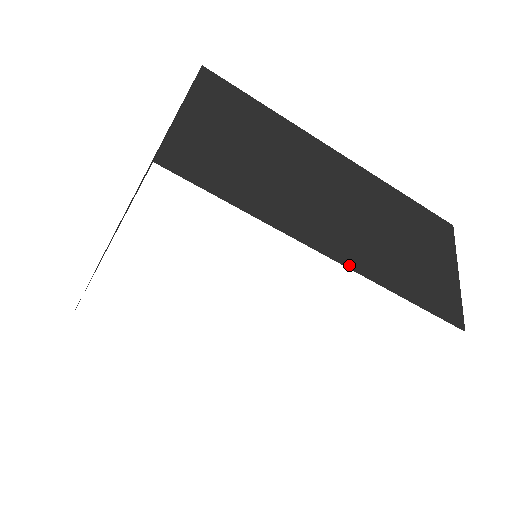
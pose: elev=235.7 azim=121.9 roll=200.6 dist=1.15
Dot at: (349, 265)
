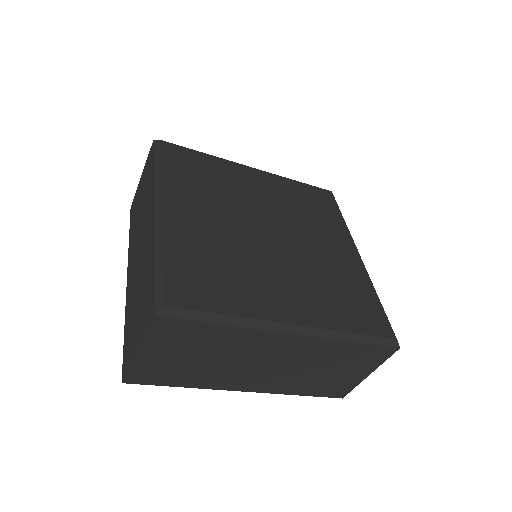
Dot at: (259, 391)
